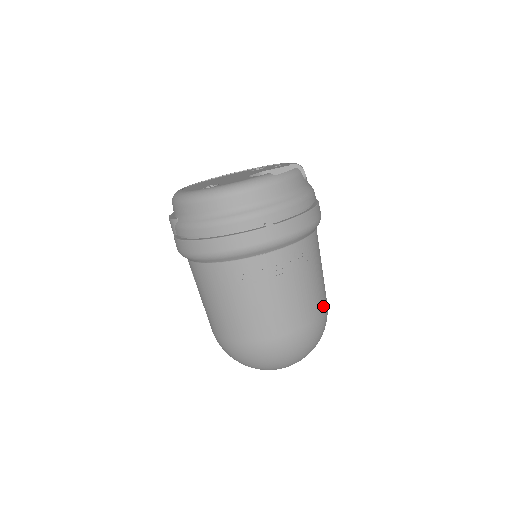
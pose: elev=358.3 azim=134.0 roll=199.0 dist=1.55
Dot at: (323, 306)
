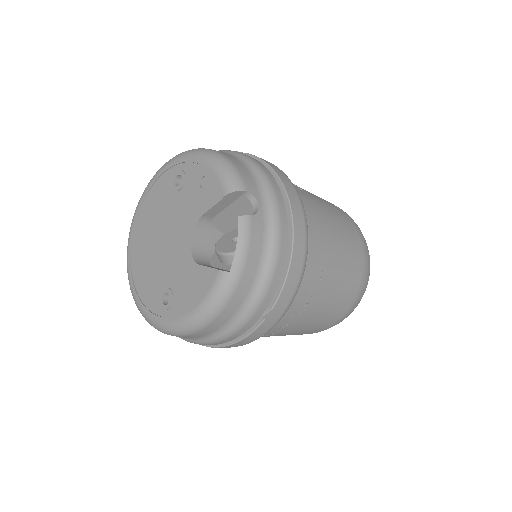
Dot at: (359, 256)
